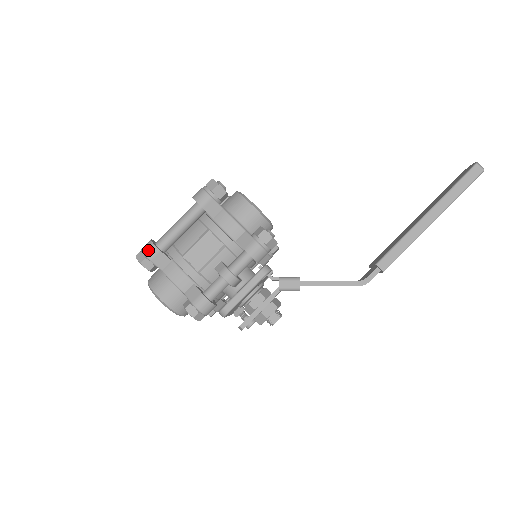
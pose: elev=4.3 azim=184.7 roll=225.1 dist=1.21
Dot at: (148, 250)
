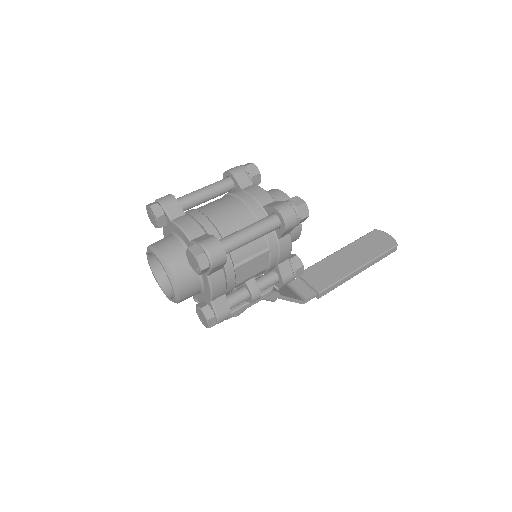
Dot at: (217, 259)
